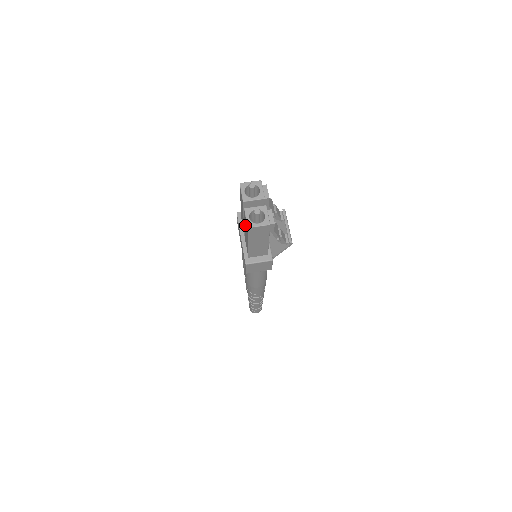
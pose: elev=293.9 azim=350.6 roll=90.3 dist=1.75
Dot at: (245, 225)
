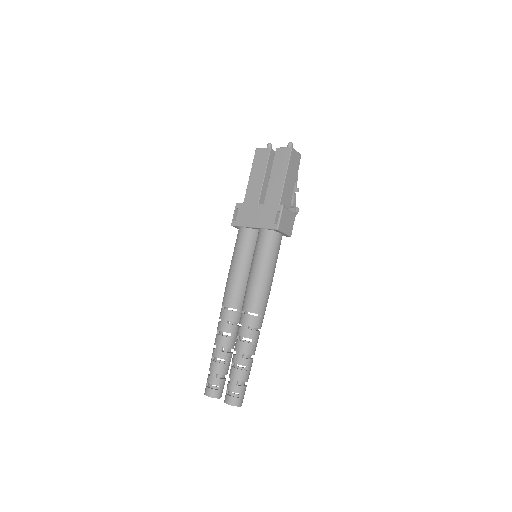
Dot at: (277, 165)
